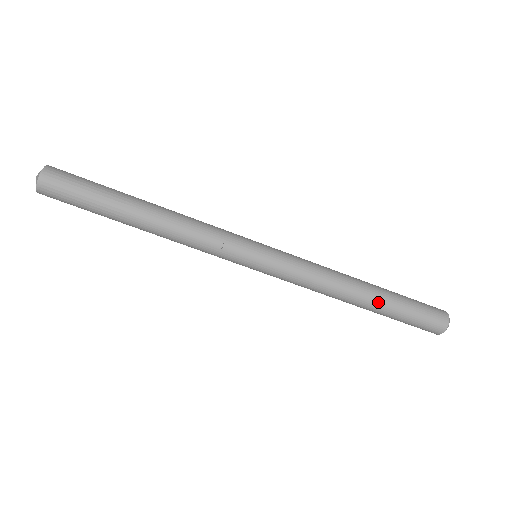
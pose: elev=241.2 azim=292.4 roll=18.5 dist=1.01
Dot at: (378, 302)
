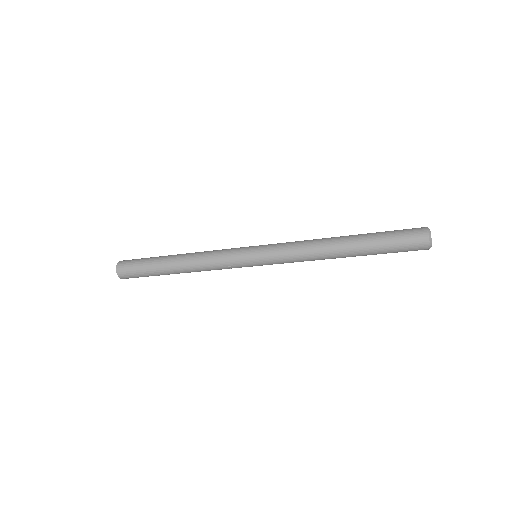
Dot at: (358, 255)
